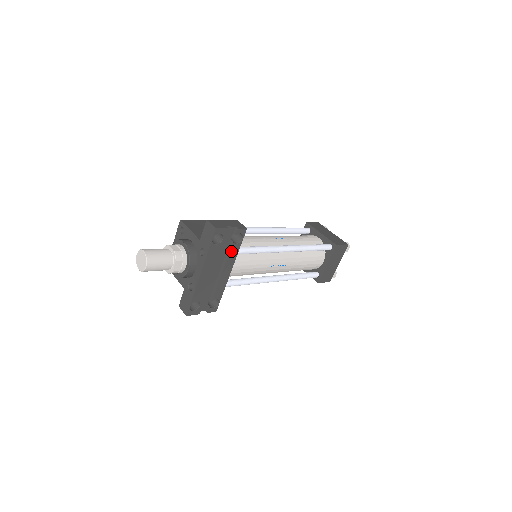
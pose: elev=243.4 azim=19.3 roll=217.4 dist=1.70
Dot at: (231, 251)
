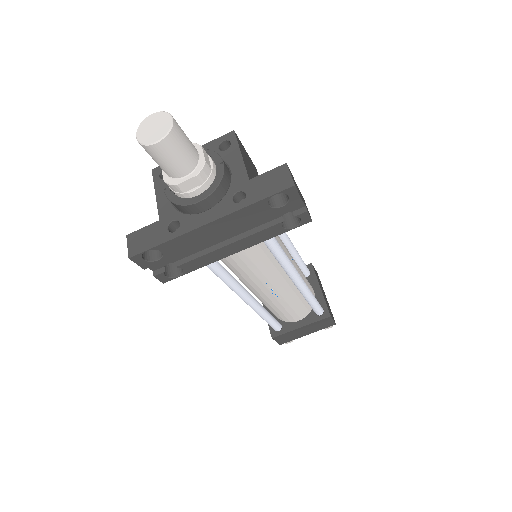
Dot at: (268, 229)
